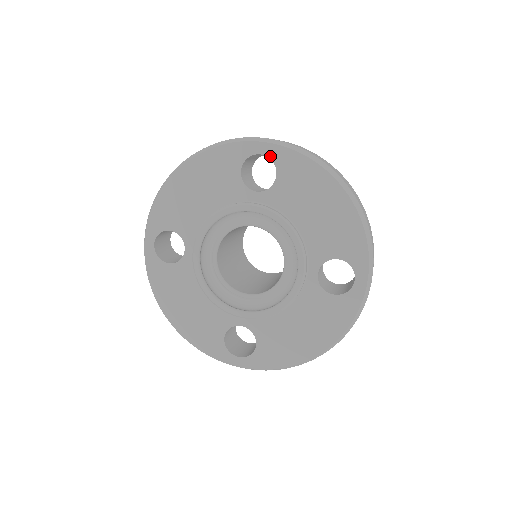
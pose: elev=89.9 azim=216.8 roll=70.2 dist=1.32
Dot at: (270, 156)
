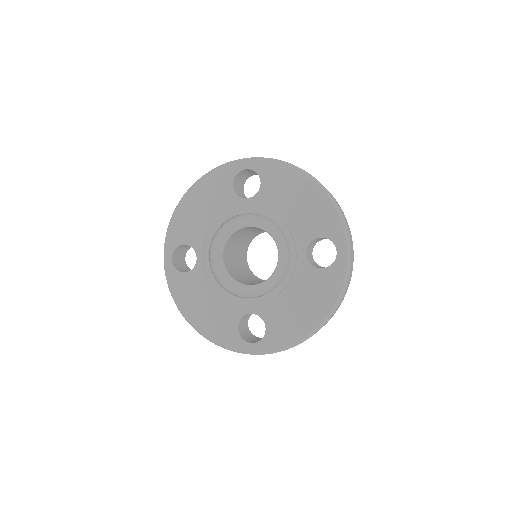
Dot at: (254, 169)
